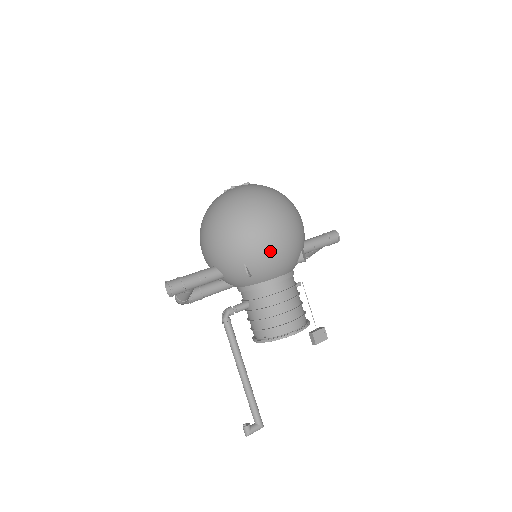
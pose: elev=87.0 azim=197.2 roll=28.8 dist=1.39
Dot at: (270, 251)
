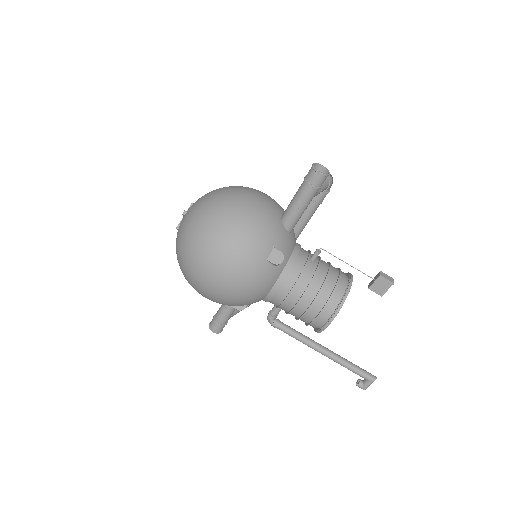
Dot at: (230, 296)
